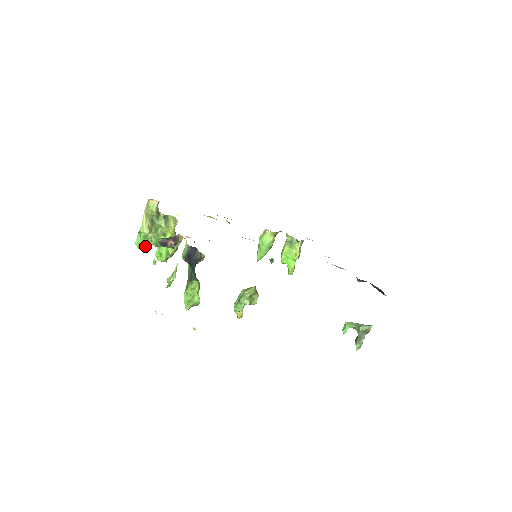
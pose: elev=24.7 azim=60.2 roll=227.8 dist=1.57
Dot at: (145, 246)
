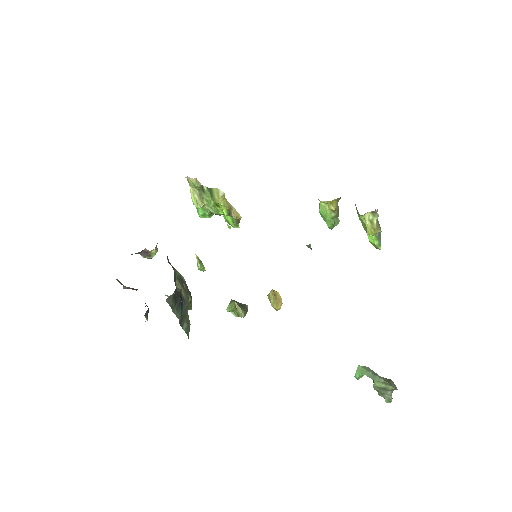
Dot at: (212, 214)
